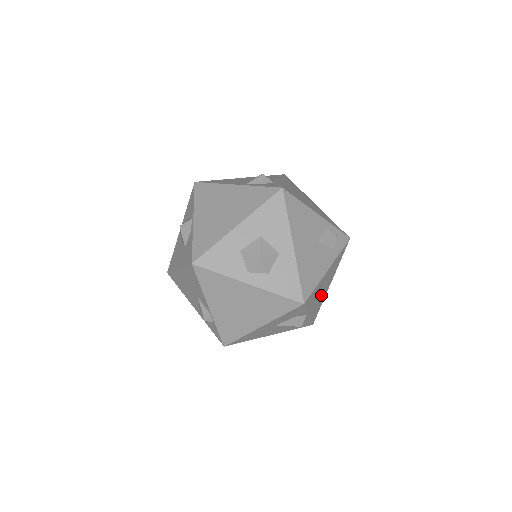
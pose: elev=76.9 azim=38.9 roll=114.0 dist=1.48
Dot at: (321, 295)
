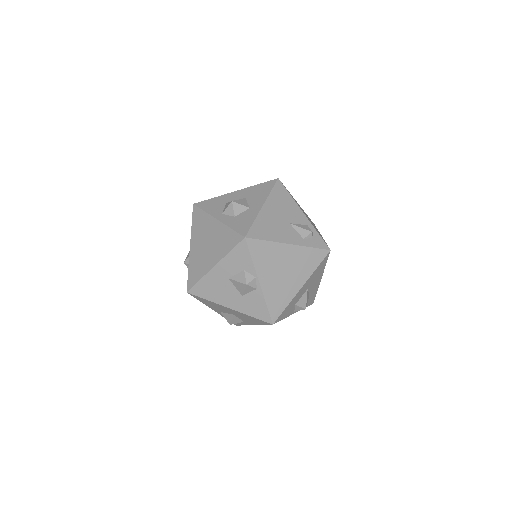
Dot at: (282, 281)
